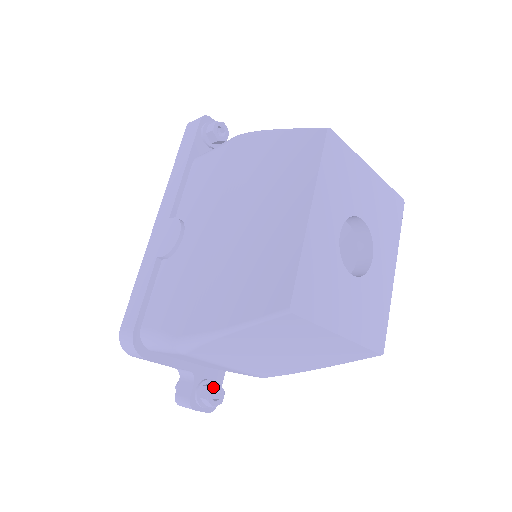
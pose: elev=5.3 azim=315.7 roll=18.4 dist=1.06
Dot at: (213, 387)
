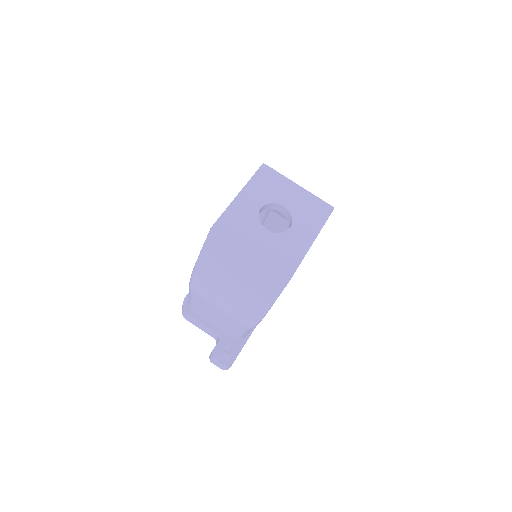
Dot at: (227, 343)
